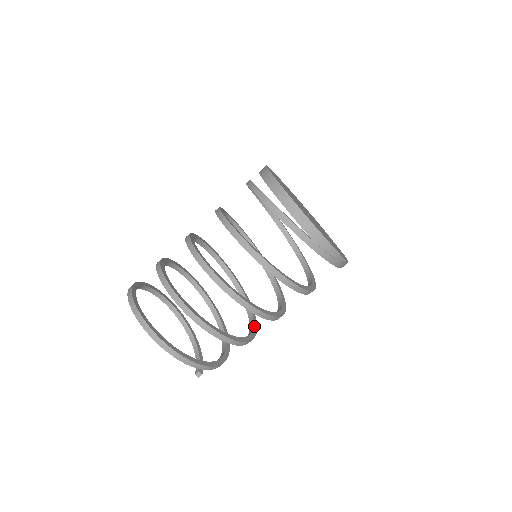
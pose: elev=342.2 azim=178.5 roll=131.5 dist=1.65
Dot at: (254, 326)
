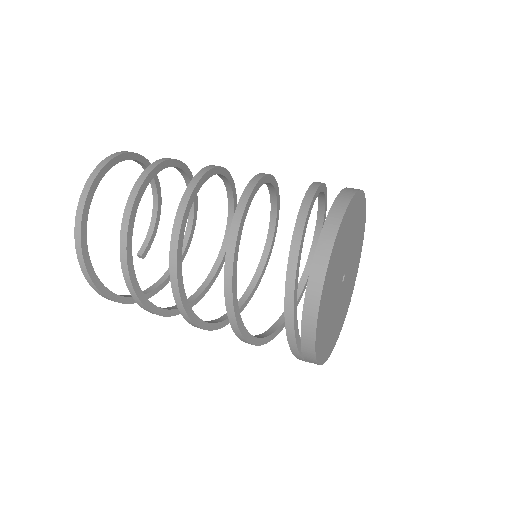
Dot at: (216, 274)
